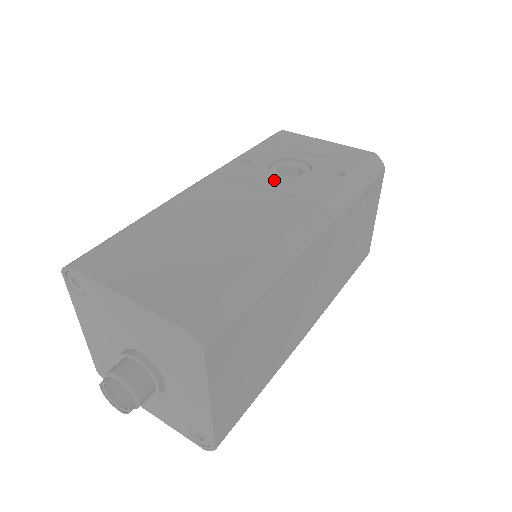
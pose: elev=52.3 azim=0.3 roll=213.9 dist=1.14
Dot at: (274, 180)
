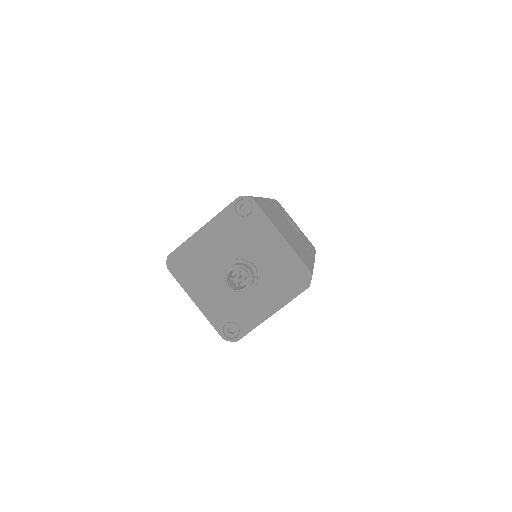
Dot at: (293, 227)
